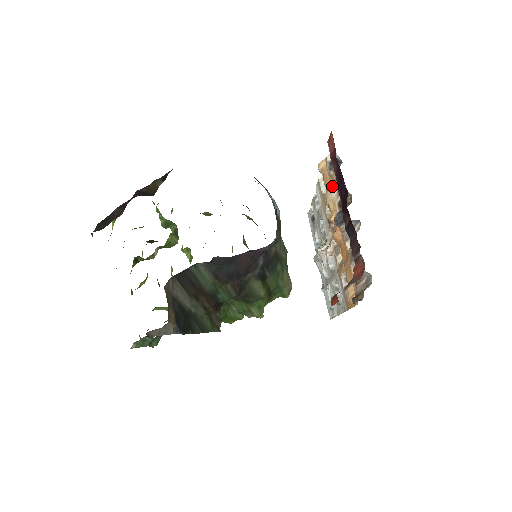
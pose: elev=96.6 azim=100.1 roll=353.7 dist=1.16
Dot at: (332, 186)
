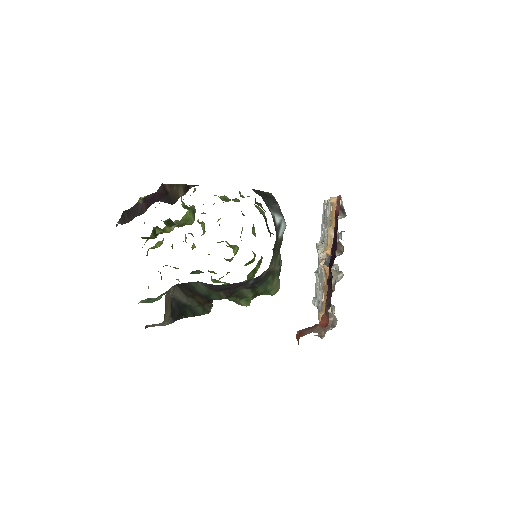
Dot at: (334, 226)
